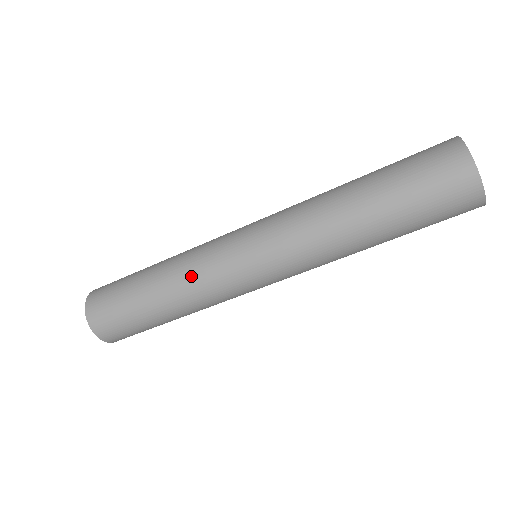
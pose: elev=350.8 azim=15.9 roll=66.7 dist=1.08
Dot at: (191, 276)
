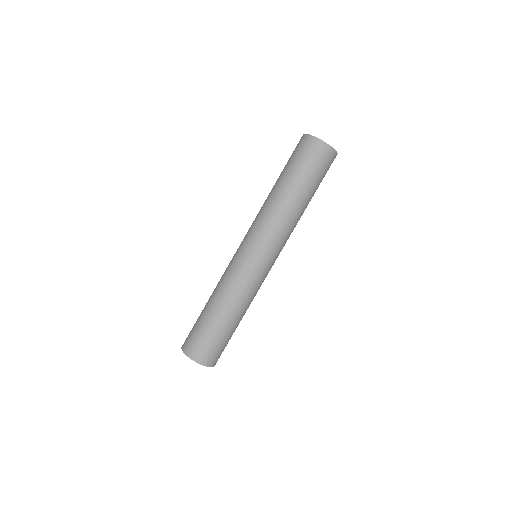
Dot at: (228, 284)
